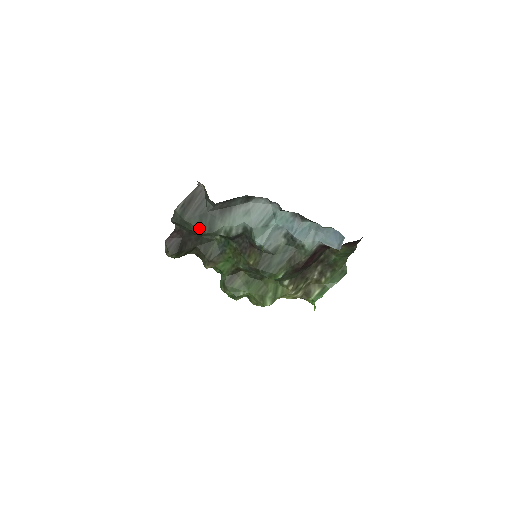
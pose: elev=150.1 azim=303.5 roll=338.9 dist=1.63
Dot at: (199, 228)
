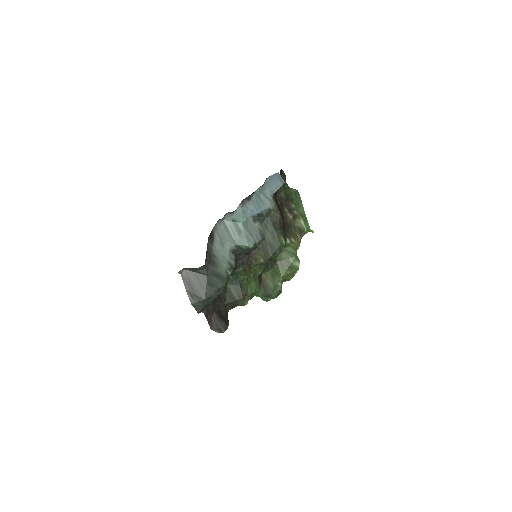
Dot at: (217, 290)
